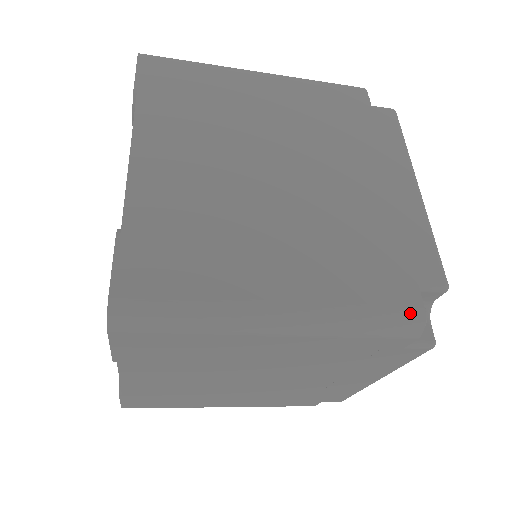
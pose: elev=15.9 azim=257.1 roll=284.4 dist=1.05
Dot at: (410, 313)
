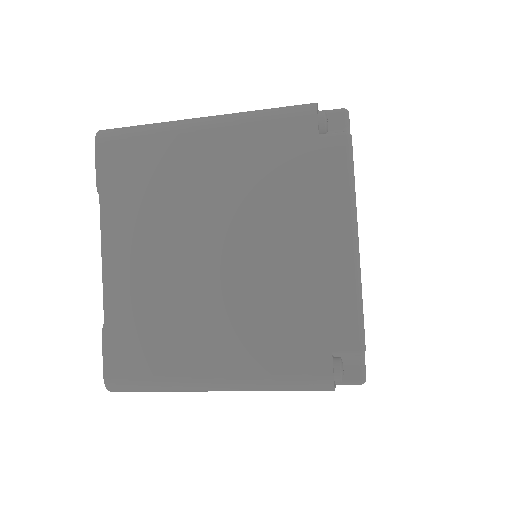
Dot at: (320, 380)
